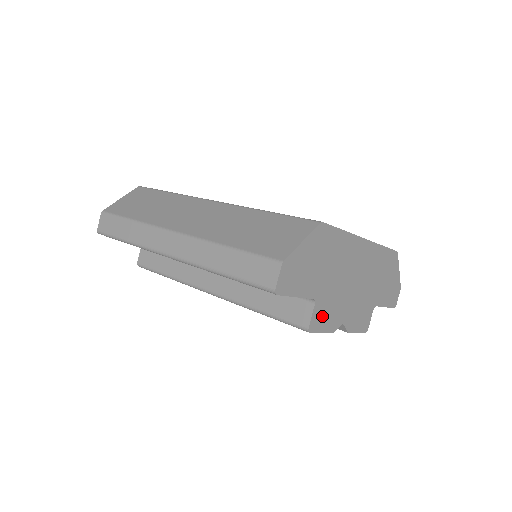
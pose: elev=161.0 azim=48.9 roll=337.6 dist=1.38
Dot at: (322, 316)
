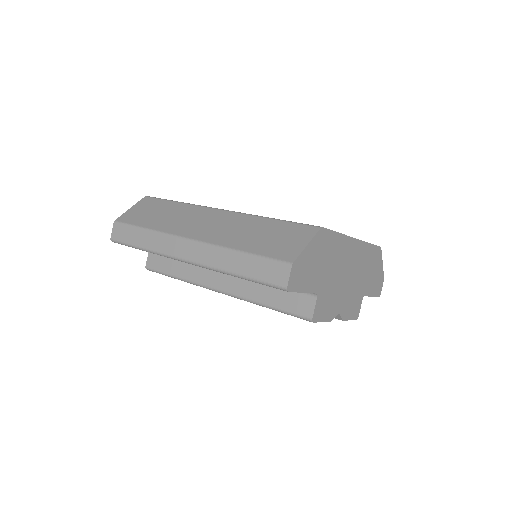
Dot at: (322, 308)
